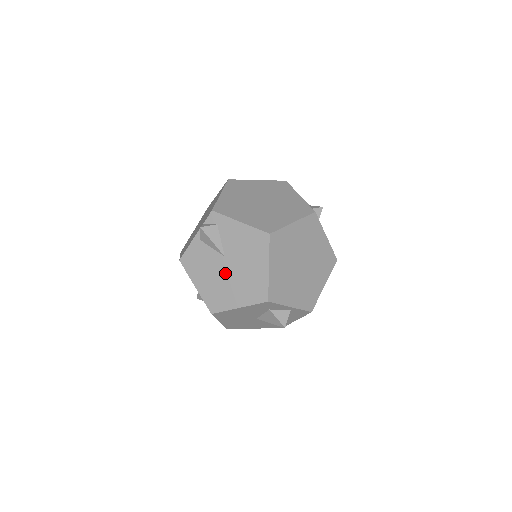
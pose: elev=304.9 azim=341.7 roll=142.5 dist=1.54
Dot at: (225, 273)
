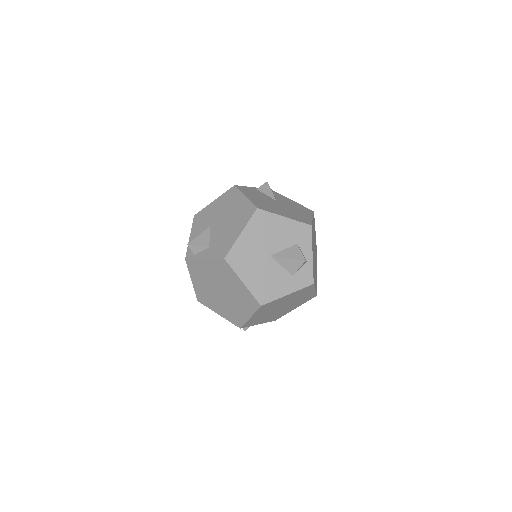
Dot at: (276, 204)
